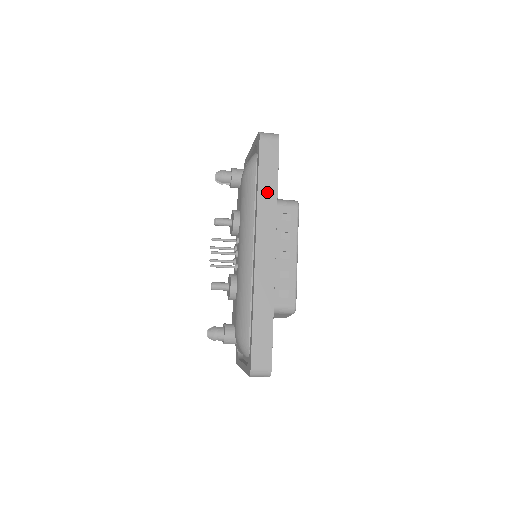
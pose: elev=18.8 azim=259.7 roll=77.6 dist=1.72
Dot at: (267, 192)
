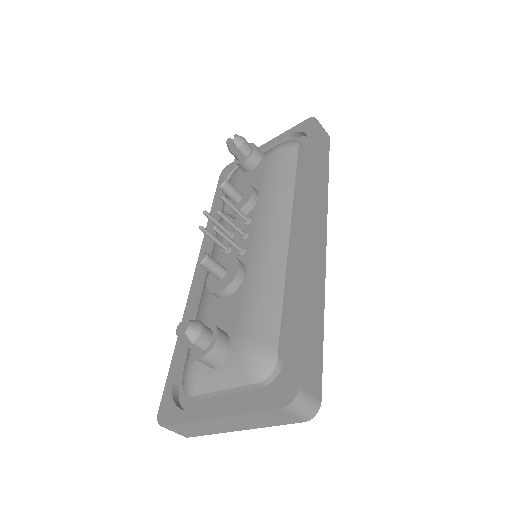
Dot at: (321, 172)
